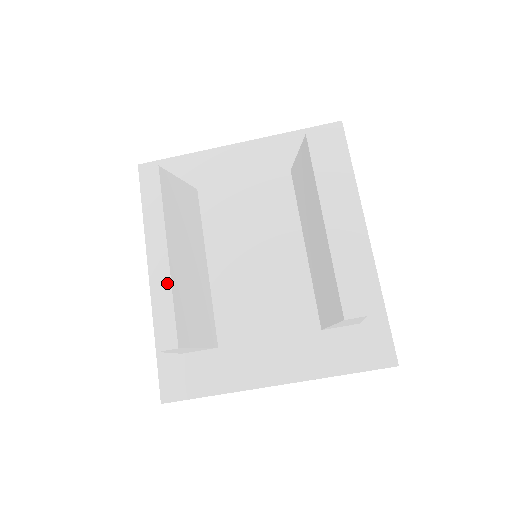
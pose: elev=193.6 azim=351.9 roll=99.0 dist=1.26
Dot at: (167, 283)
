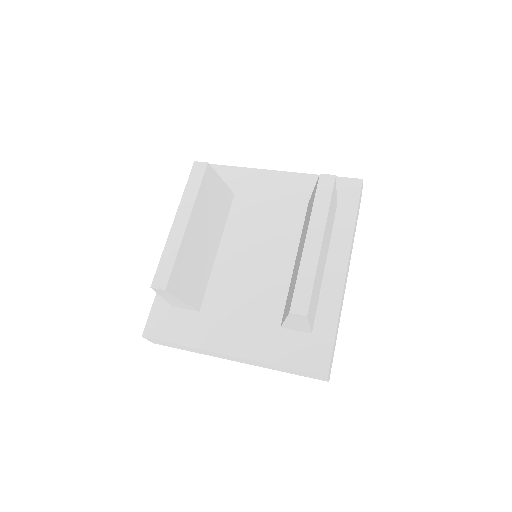
Dot at: (178, 243)
